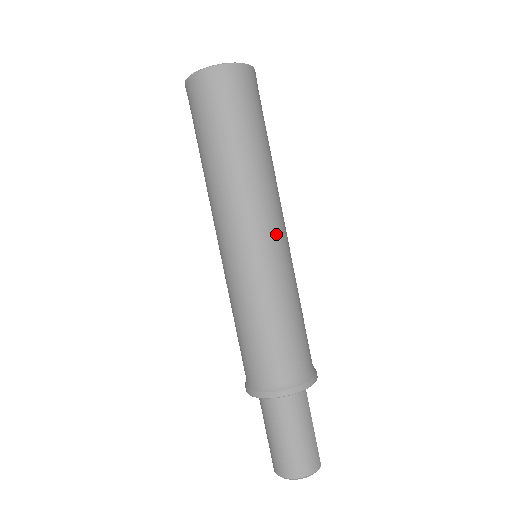
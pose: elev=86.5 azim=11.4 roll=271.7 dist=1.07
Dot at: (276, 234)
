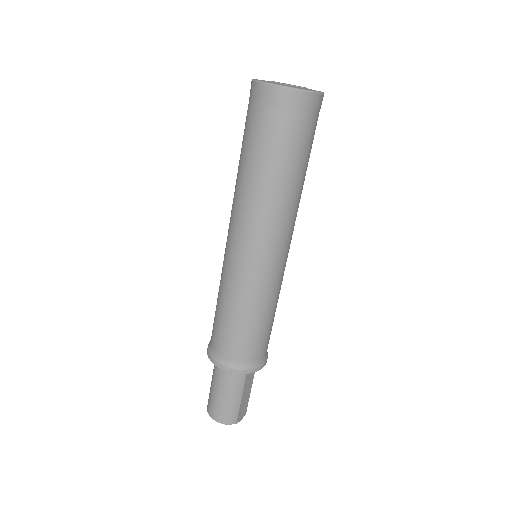
Dot at: (266, 254)
